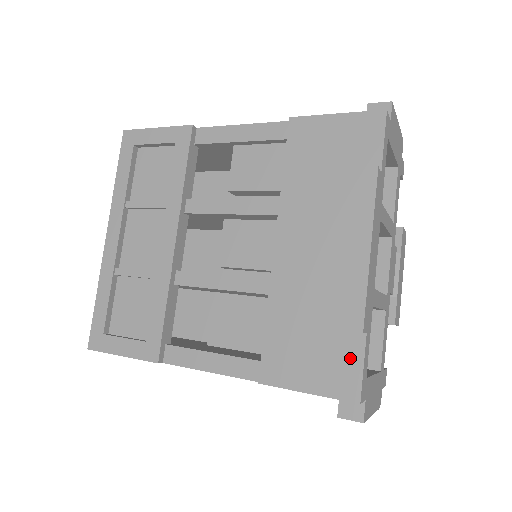
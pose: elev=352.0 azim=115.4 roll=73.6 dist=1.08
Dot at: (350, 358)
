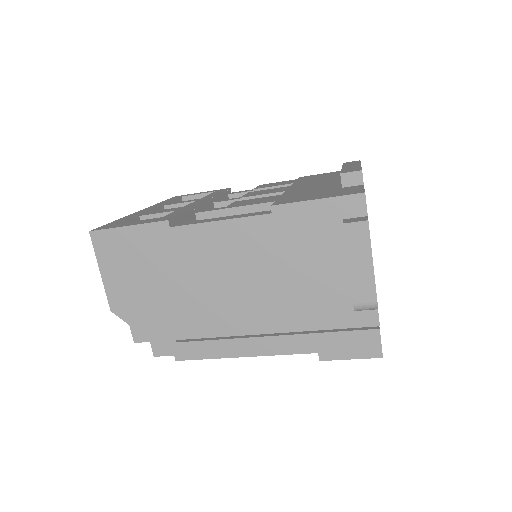
Dot at: (353, 189)
